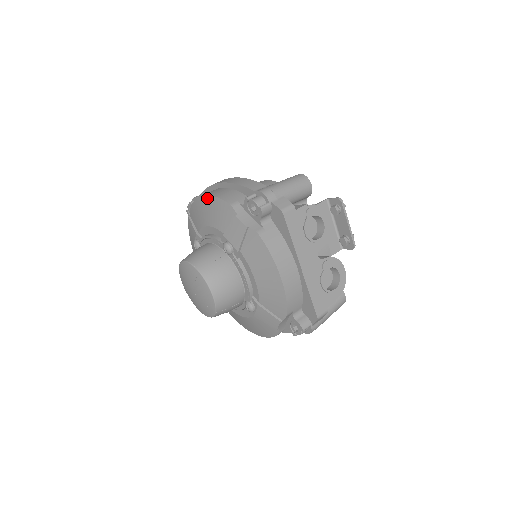
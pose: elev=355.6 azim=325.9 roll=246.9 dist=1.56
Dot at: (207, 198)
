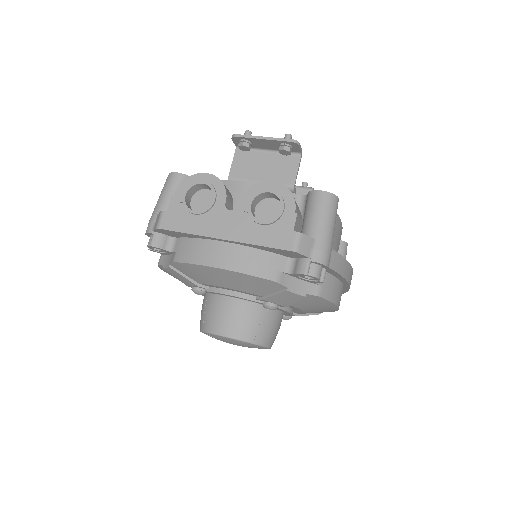
Dot at: occluded
